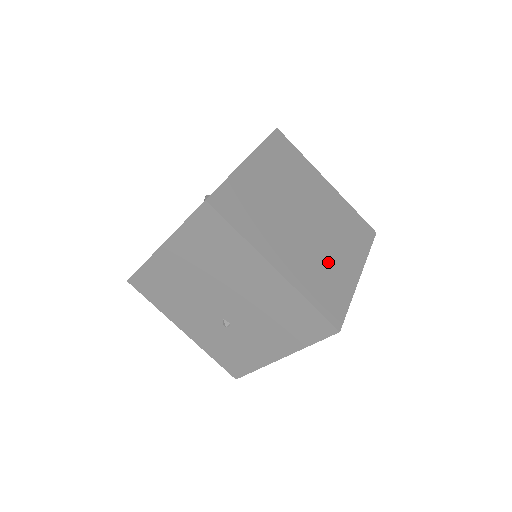
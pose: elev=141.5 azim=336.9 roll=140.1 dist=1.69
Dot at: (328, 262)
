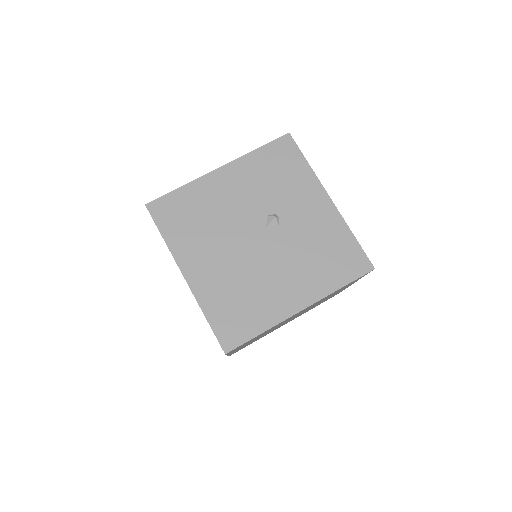
Dot at: occluded
